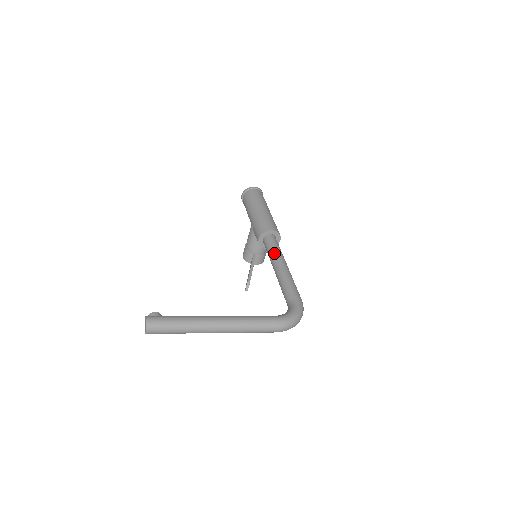
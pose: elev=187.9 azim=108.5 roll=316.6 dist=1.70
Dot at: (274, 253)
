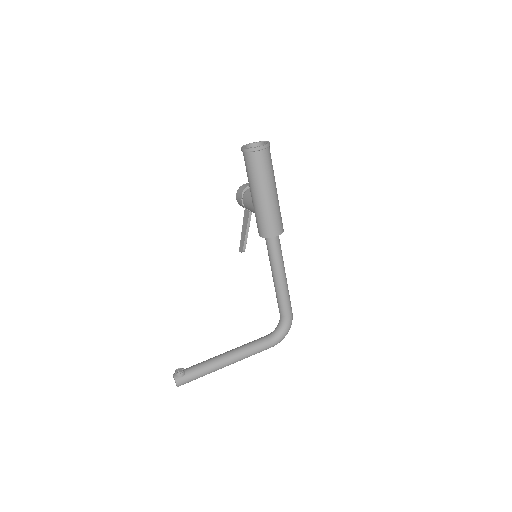
Dot at: (275, 263)
